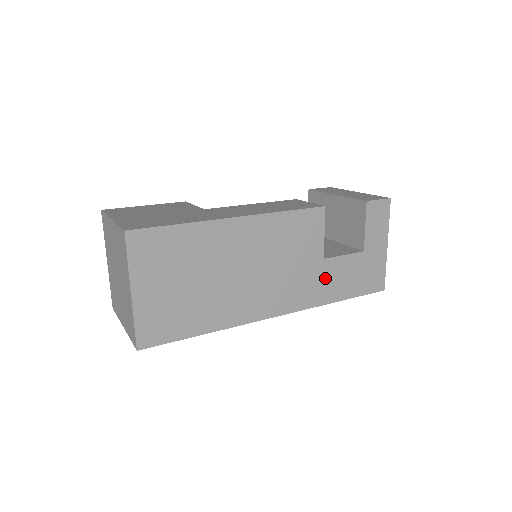
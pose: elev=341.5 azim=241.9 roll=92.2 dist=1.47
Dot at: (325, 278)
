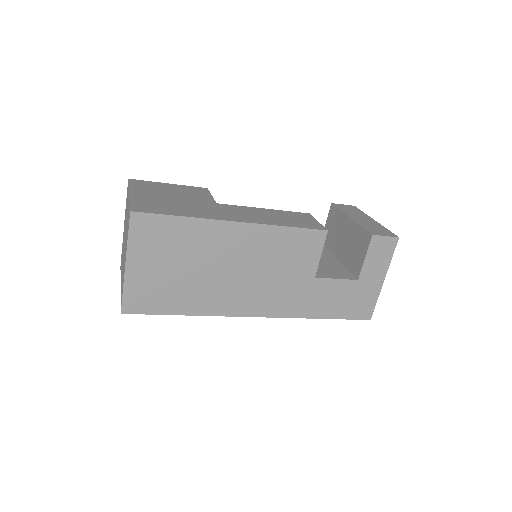
Dot at: (312, 295)
